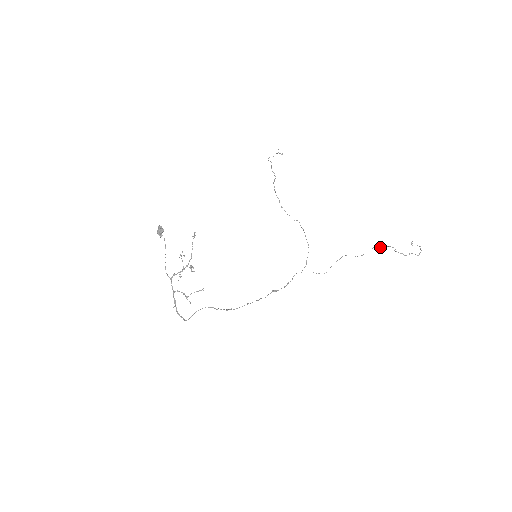
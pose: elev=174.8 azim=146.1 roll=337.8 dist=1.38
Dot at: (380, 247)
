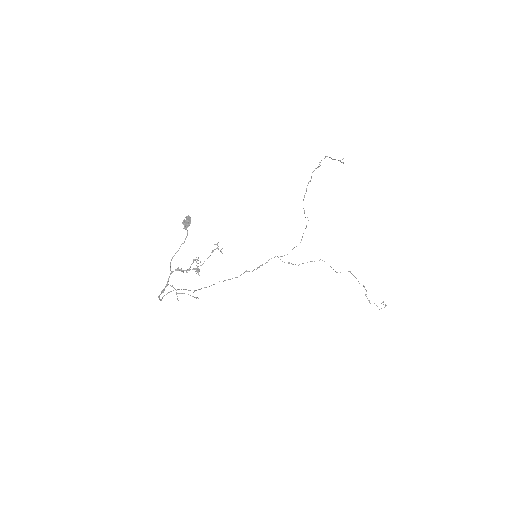
Dot at: (356, 278)
